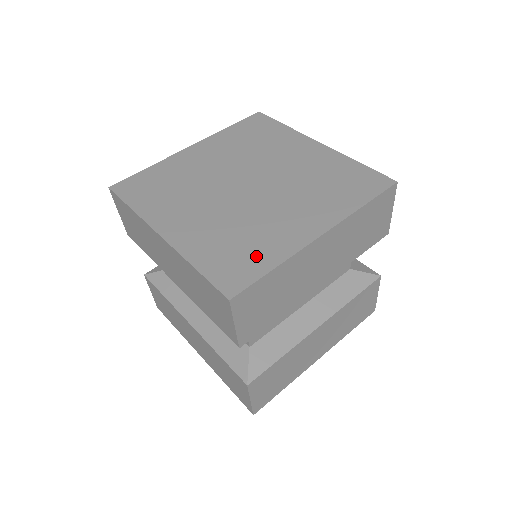
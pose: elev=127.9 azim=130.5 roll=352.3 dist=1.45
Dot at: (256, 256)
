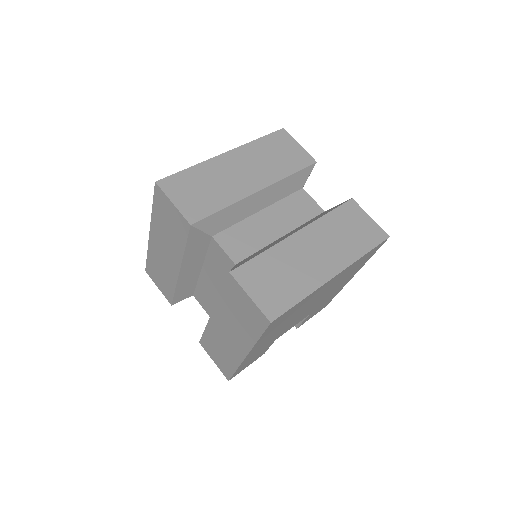
Dot at: occluded
